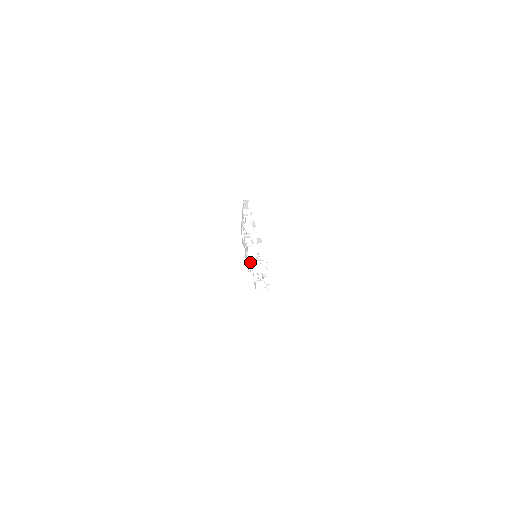
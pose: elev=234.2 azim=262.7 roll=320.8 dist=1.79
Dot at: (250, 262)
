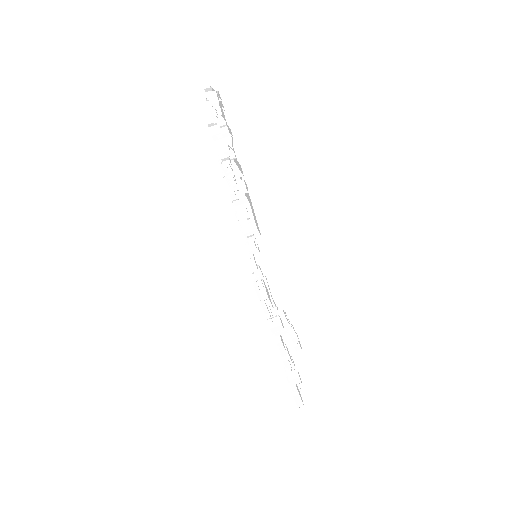
Dot at: (230, 154)
